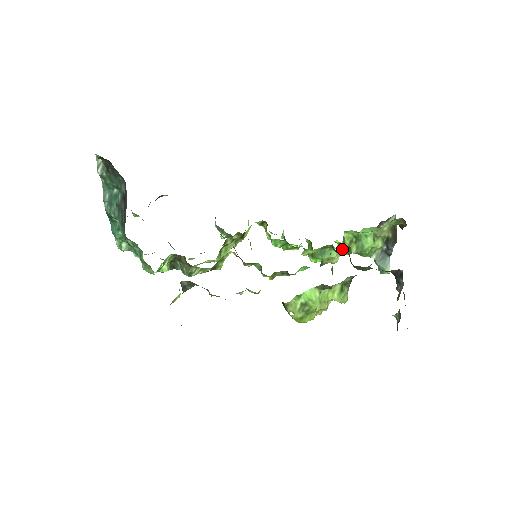
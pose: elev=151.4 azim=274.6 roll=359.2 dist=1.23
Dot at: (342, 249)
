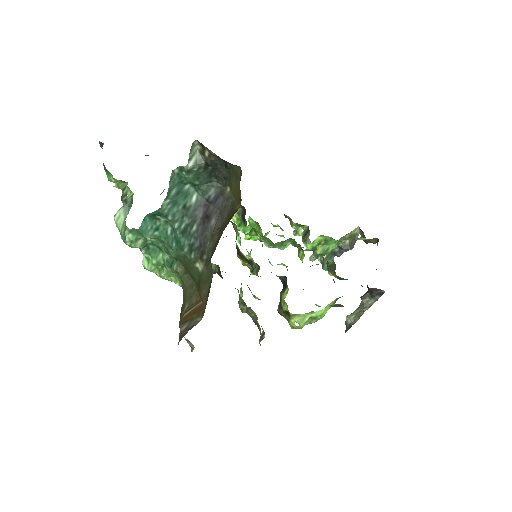
Dot at: (308, 248)
